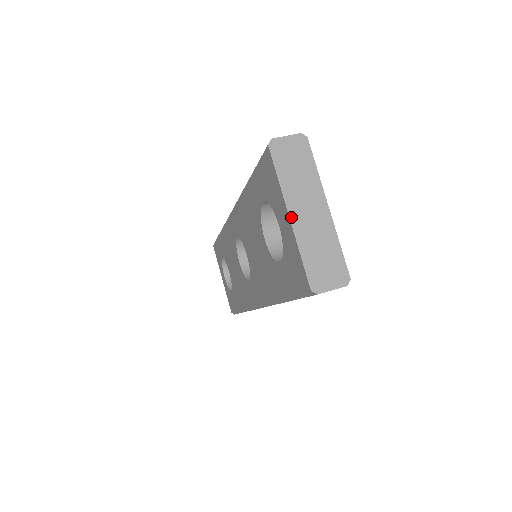
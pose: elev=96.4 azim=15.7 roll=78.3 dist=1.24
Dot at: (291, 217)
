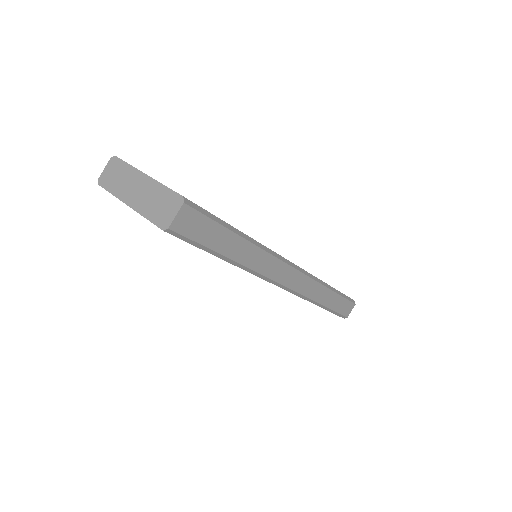
Dot at: (129, 205)
